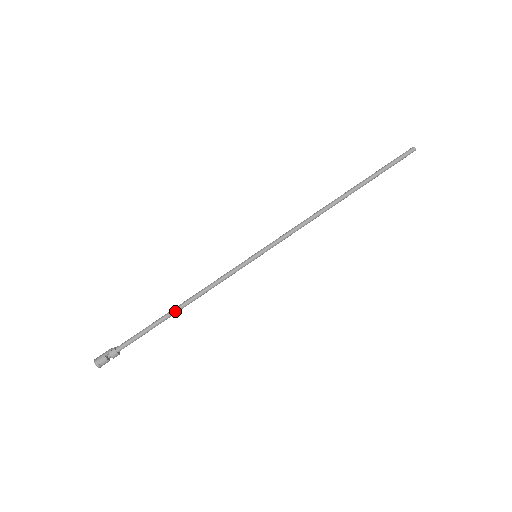
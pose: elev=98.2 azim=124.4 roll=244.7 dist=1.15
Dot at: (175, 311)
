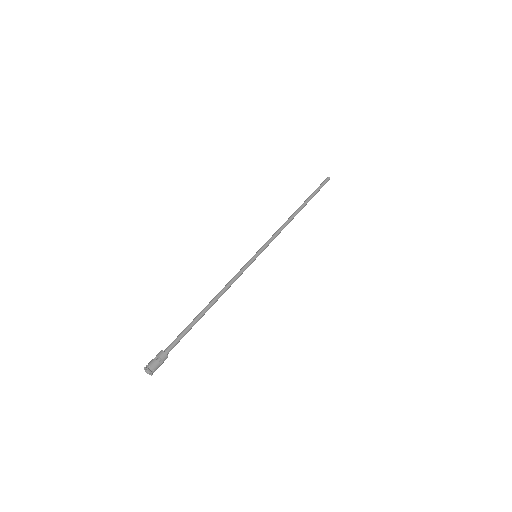
Dot at: (205, 307)
